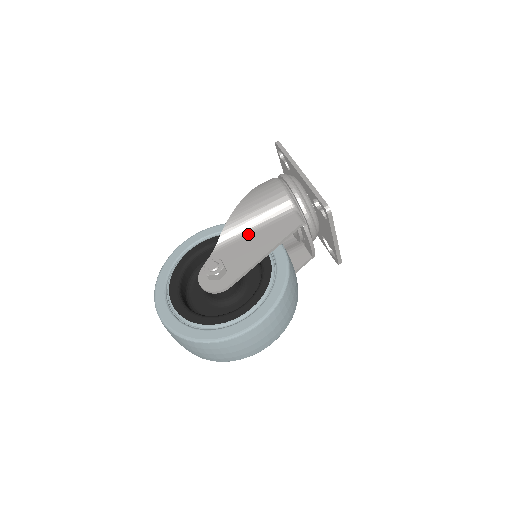
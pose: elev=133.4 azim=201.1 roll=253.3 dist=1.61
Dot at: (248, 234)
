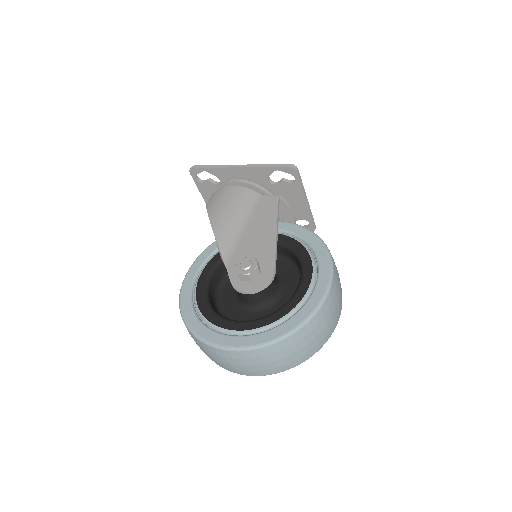
Dot at: (242, 233)
